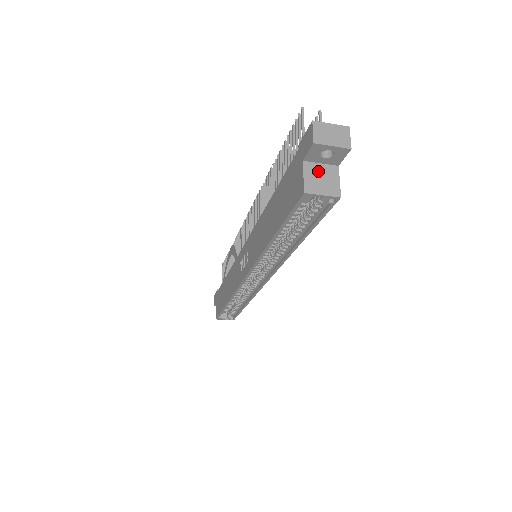
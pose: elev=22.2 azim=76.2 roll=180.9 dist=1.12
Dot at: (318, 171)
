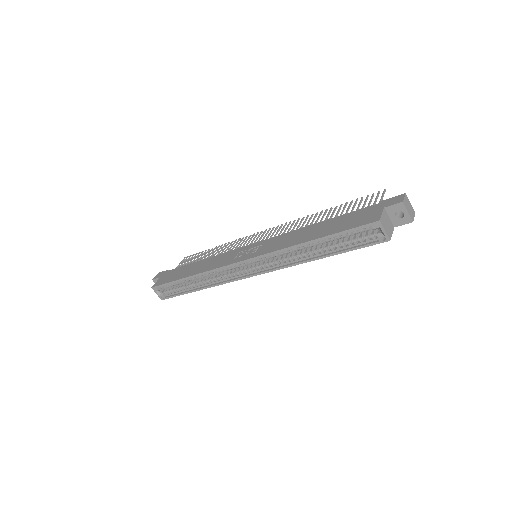
Dot at: (387, 219)
